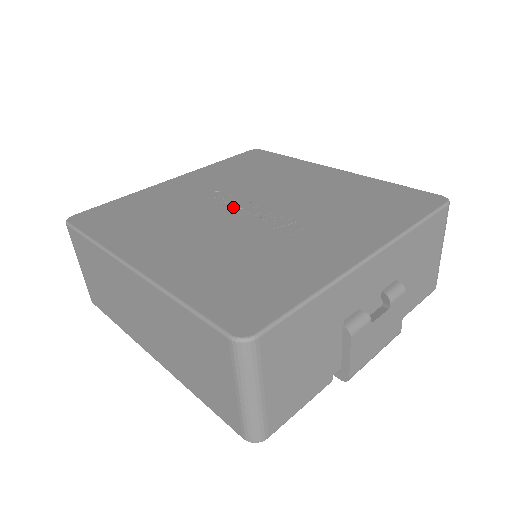
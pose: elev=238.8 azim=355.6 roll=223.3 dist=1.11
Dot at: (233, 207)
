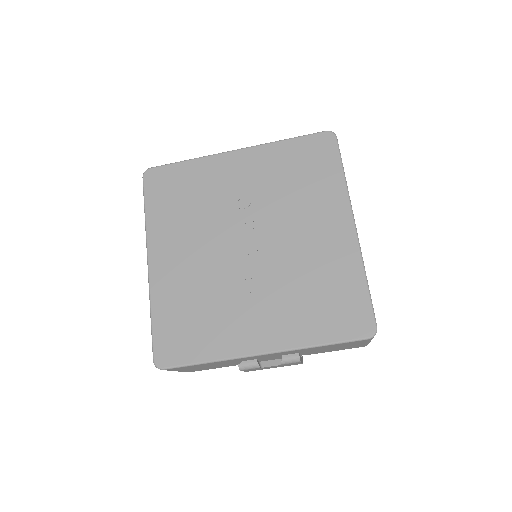
Dot at: (239, 233)
